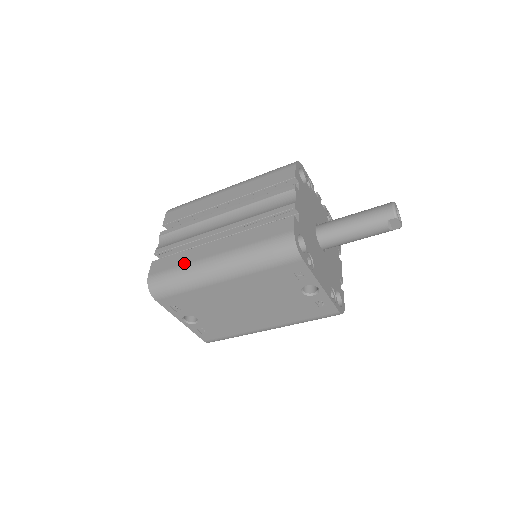
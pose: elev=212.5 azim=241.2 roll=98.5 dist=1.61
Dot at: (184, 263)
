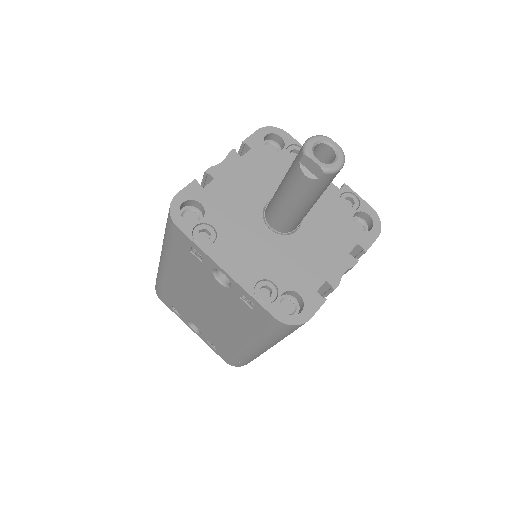
Dot at: occluded
